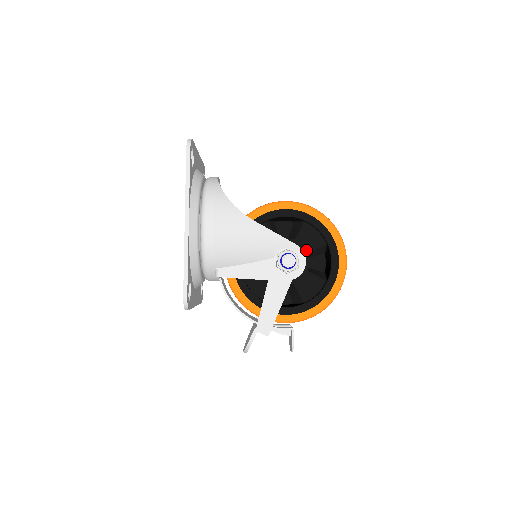
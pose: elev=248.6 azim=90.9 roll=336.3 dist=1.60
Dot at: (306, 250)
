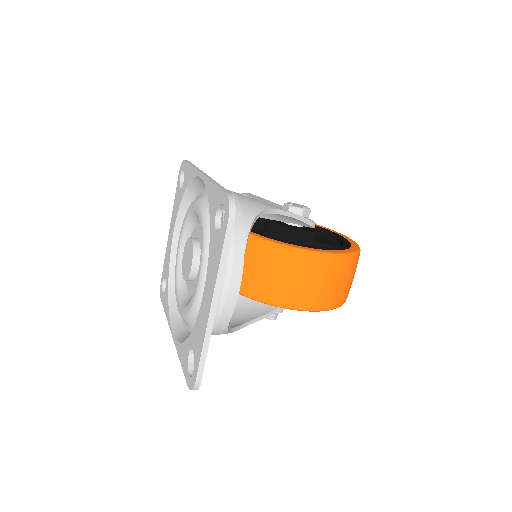
Dot at: occluded
